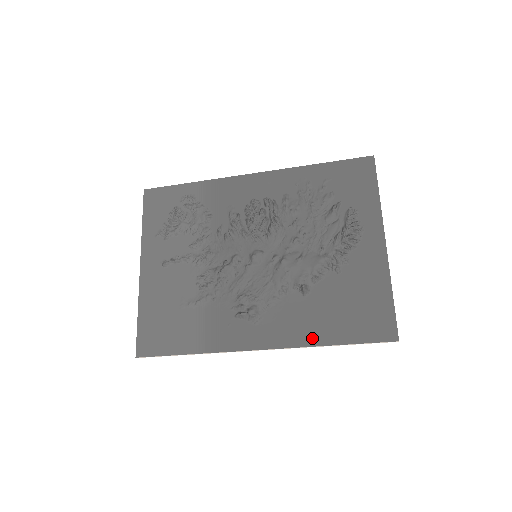
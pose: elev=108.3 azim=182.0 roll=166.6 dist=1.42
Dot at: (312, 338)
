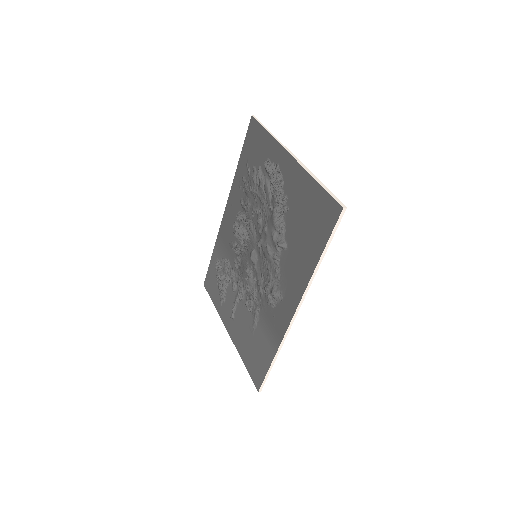
Dot at: (307, 271)
